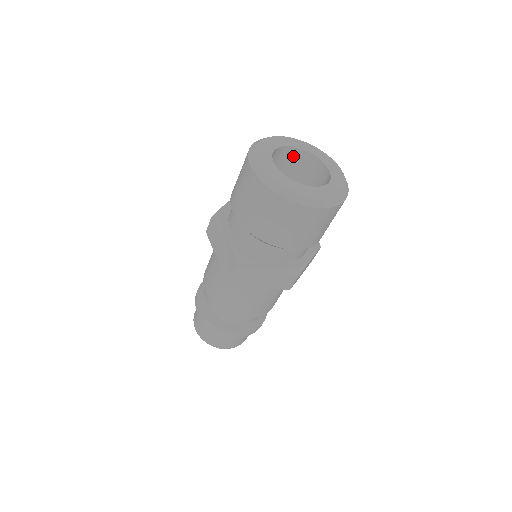
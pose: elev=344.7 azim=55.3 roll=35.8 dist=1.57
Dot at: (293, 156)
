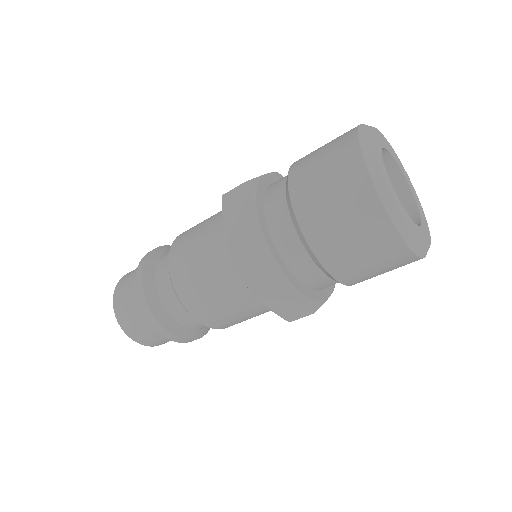
Dot at: occluded
